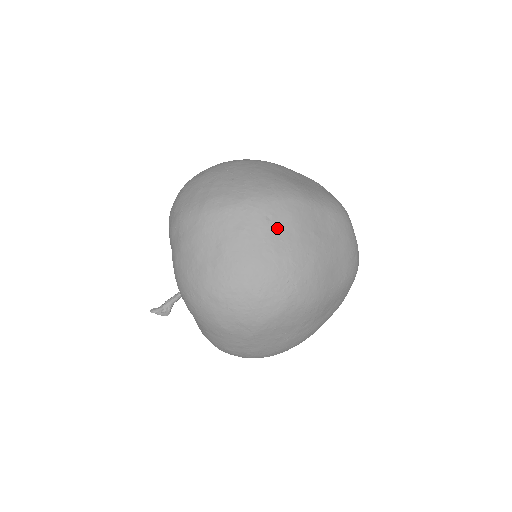
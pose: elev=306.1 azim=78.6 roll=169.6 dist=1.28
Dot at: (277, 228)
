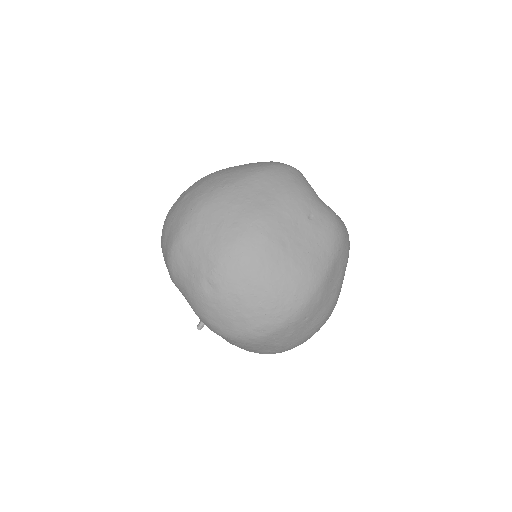
Dot at: (313, 317)
